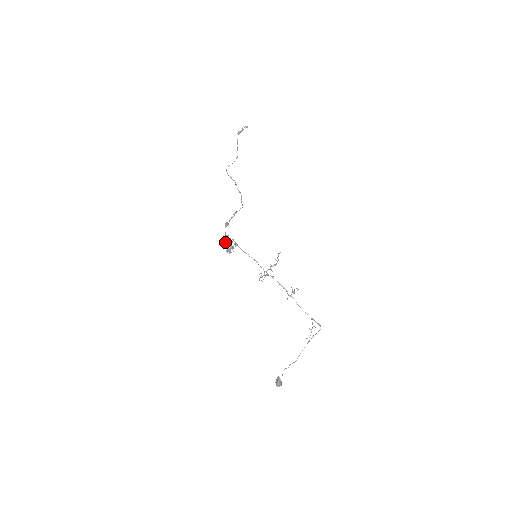
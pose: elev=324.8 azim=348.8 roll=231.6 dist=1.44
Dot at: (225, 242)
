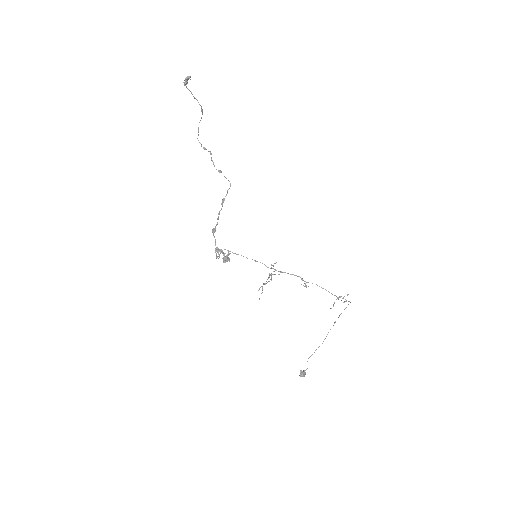
Dot at: (216, 258)
